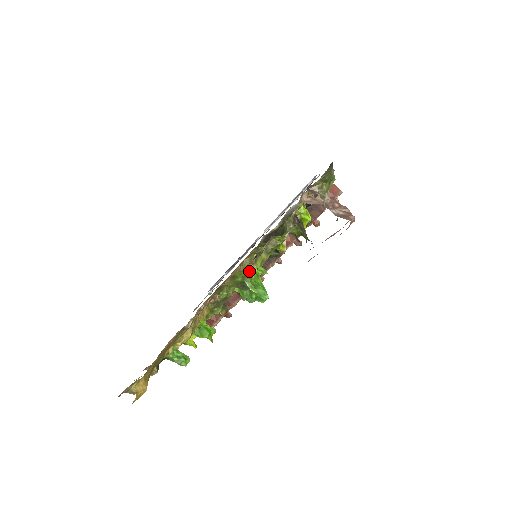
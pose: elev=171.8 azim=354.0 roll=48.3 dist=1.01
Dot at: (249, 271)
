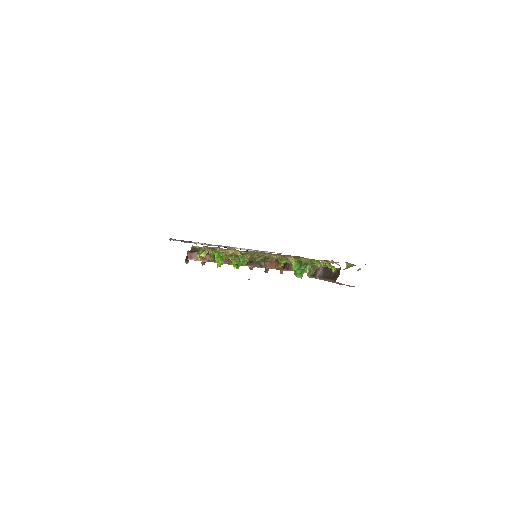
Dot at: occluded
